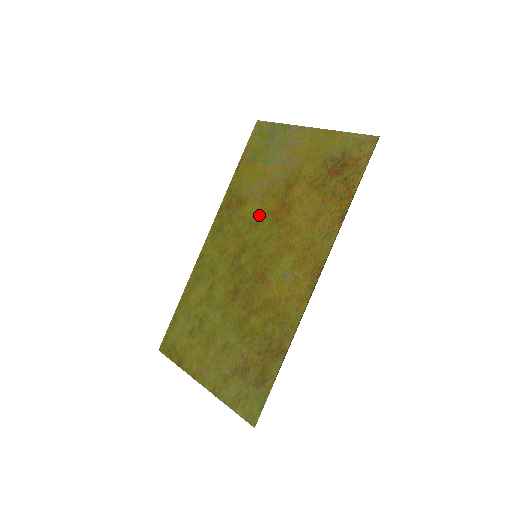
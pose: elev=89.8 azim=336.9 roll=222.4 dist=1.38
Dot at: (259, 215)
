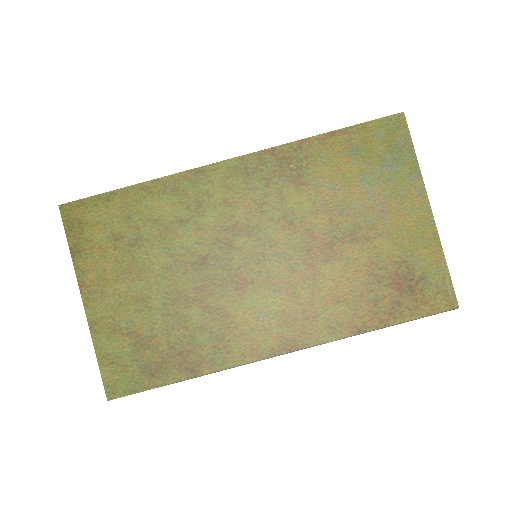
Dot at: (300, 220)
